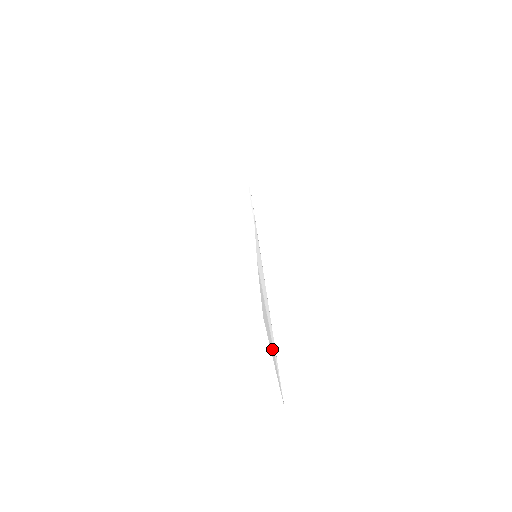
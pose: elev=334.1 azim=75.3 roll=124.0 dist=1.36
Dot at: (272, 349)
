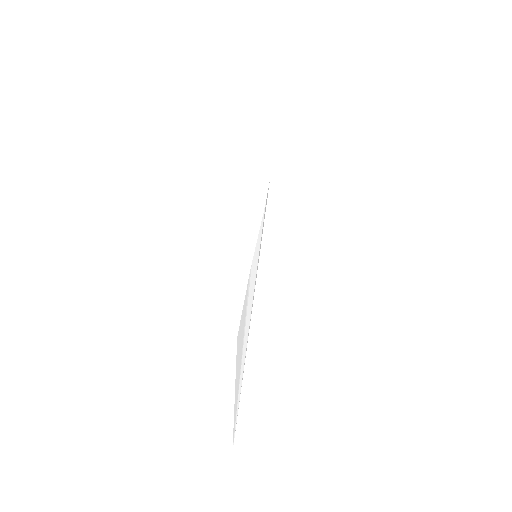
Dot at: (238, 377)
